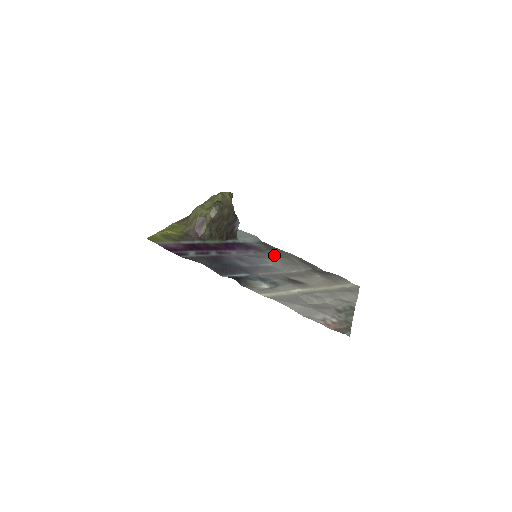
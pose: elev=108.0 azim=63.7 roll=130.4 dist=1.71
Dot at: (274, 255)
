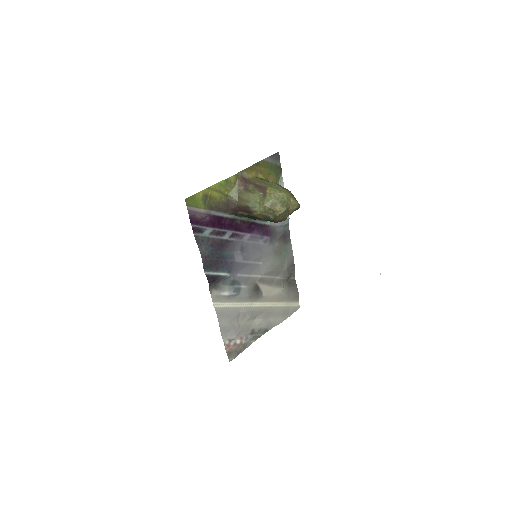
Dot at: (276, 253)
